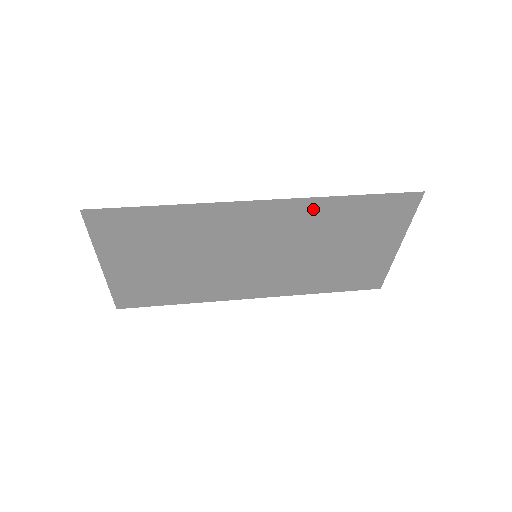
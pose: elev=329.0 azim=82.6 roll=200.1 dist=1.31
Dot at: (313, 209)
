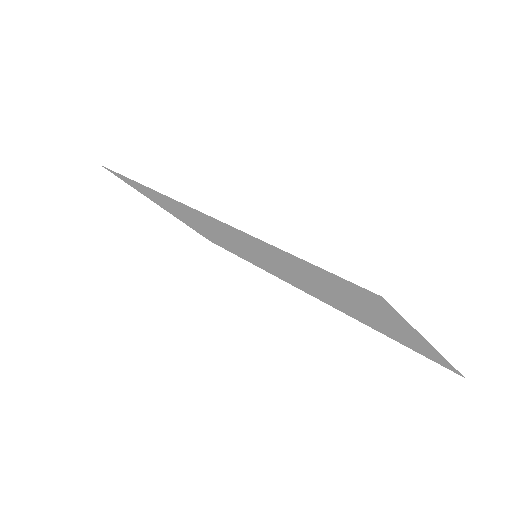
Dot at: (250, 239)
